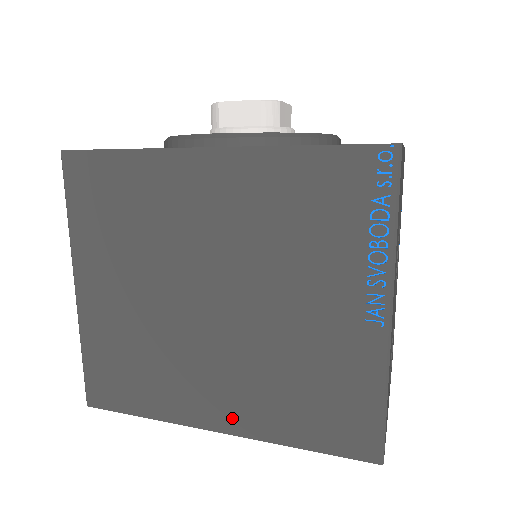
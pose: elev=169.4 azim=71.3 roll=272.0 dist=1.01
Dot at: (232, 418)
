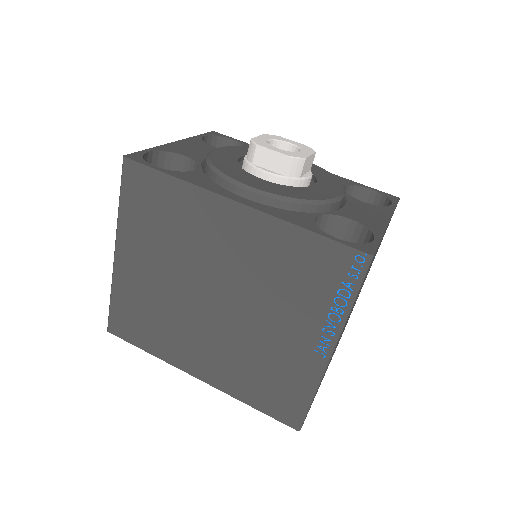
Dot at: (209, 374)
